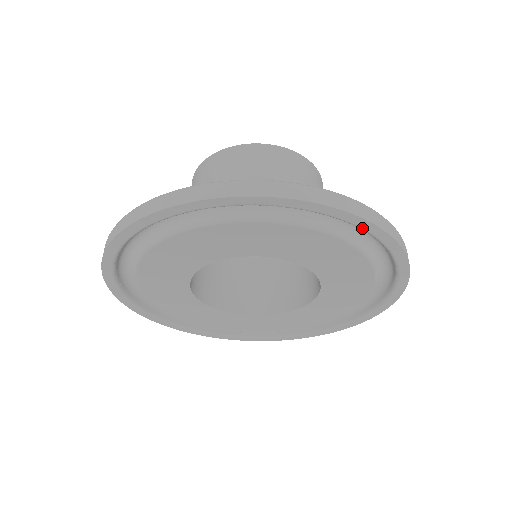
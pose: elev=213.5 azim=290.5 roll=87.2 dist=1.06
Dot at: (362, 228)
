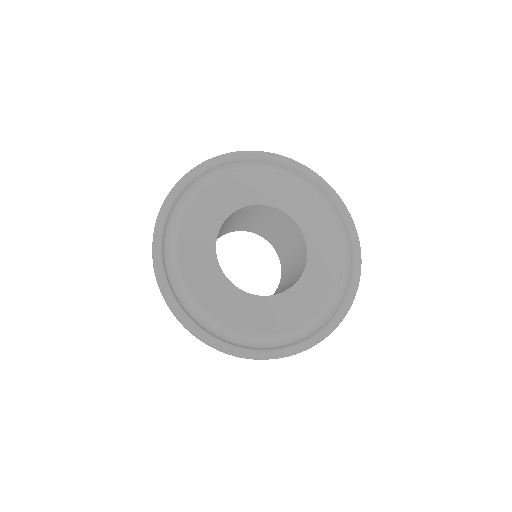
Dot at: (313, 178)
